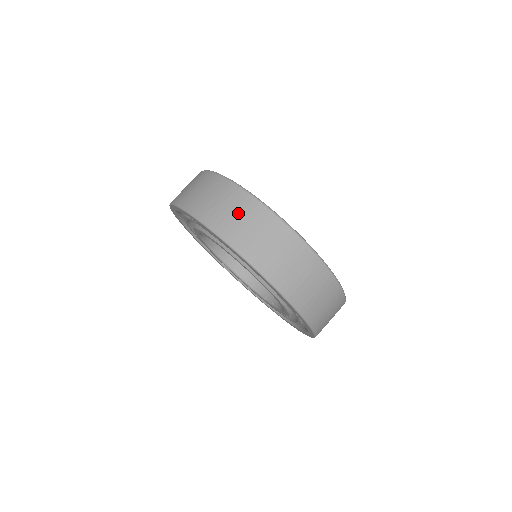
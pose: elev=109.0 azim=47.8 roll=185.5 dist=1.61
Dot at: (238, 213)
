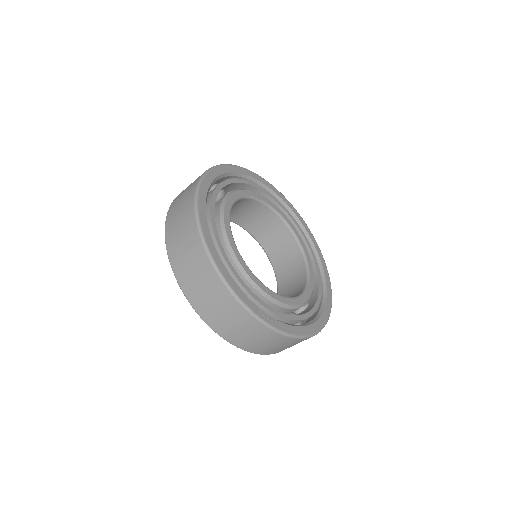
Dot at: (236, 324)
